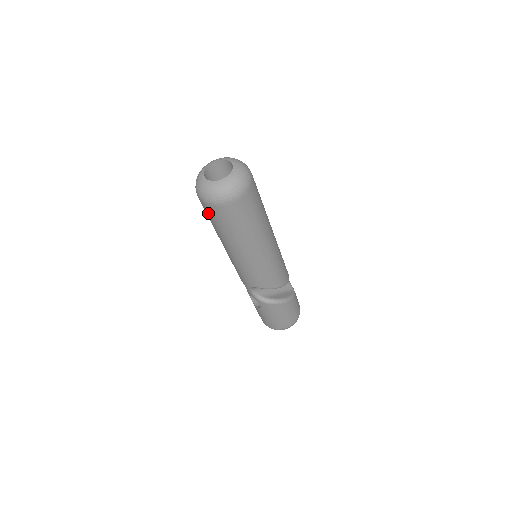
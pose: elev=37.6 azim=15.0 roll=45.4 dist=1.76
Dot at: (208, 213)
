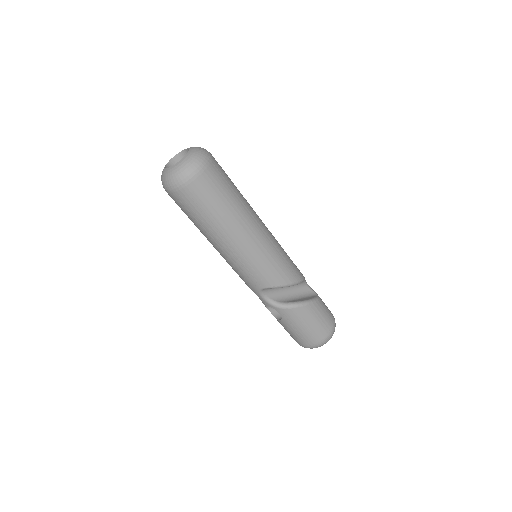
Dot at: (180, 205)
